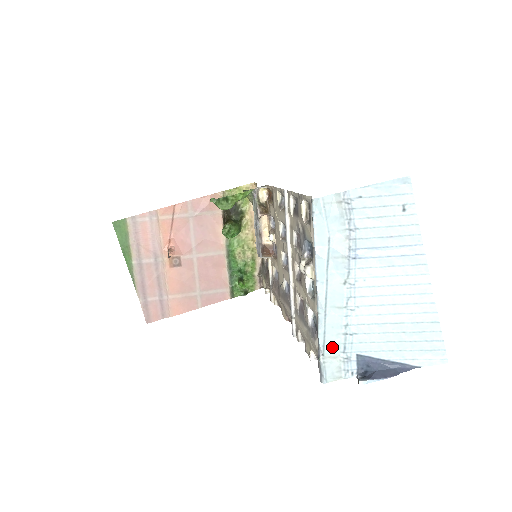
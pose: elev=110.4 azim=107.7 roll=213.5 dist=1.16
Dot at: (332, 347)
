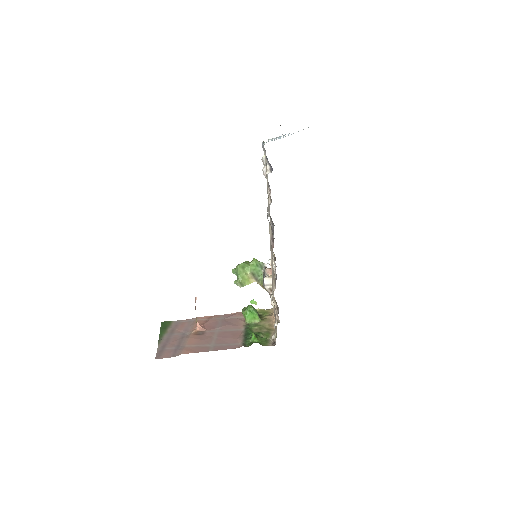
Dot at: occluded
